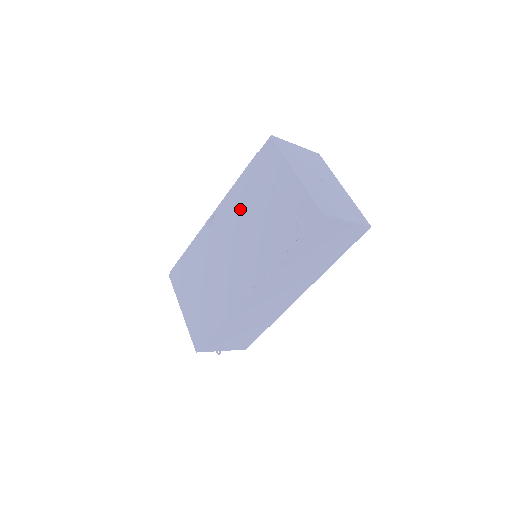
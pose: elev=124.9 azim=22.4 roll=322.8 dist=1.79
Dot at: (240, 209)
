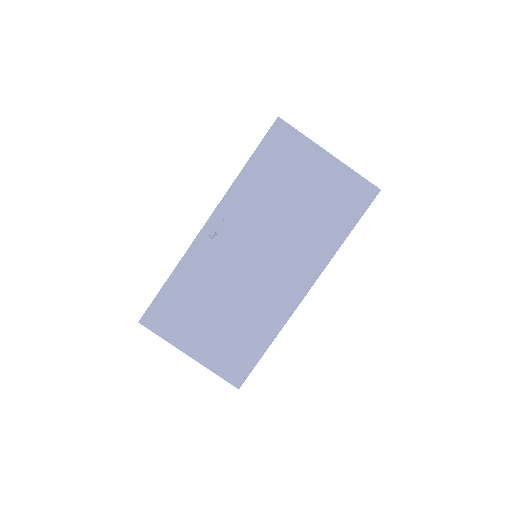
Dot at: (261, 207)
